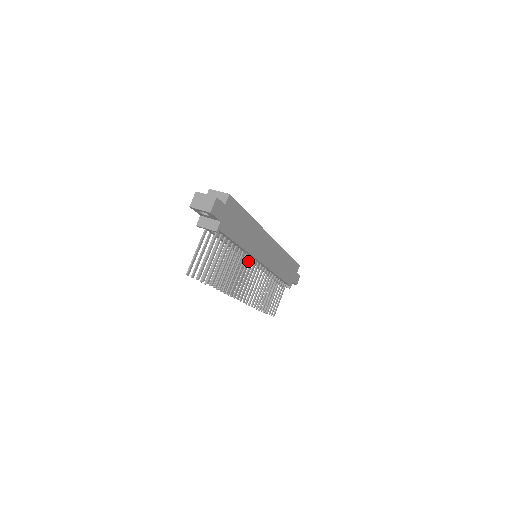
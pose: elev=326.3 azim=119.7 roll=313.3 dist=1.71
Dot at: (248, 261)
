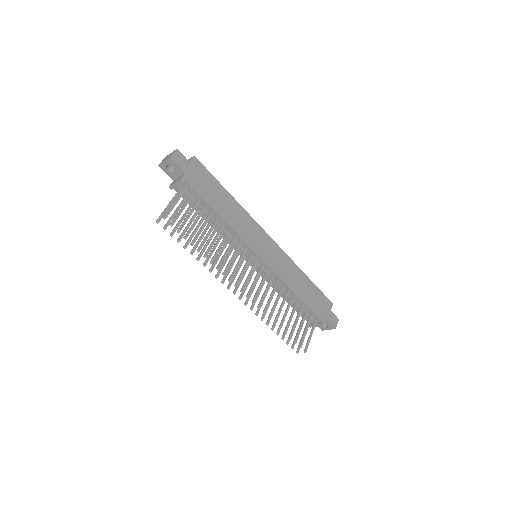
Dot at: (239, 246)
